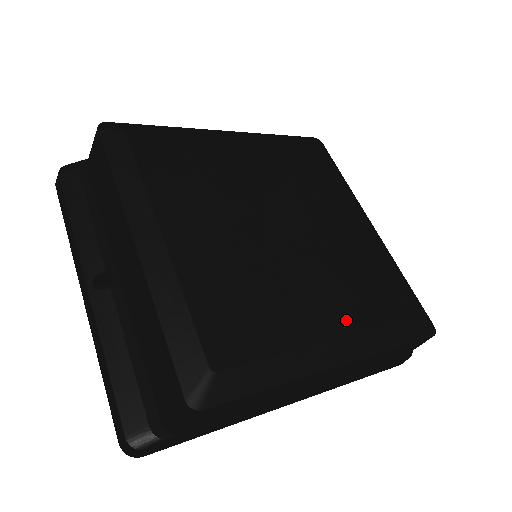
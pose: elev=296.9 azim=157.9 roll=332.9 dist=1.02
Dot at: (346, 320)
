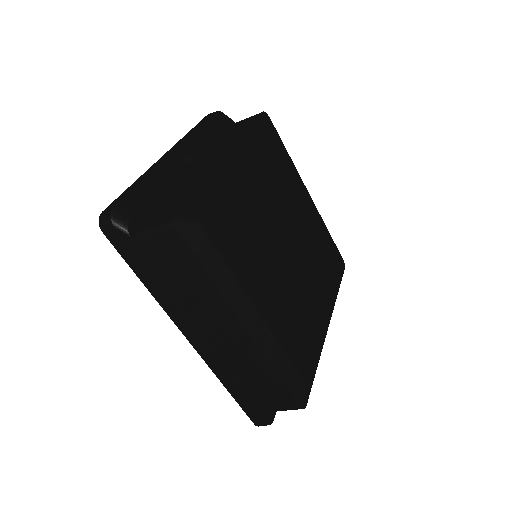
Dot at: (273, 319)
